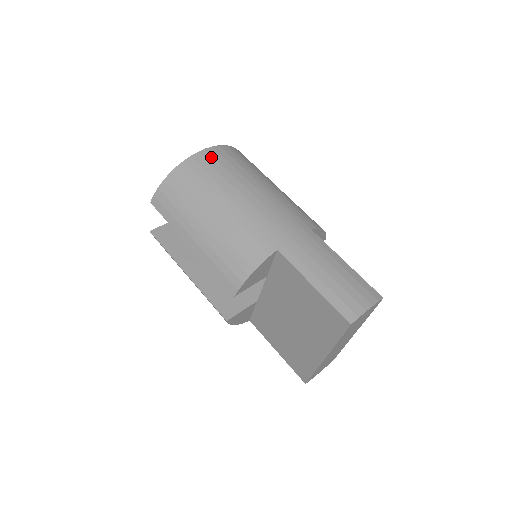
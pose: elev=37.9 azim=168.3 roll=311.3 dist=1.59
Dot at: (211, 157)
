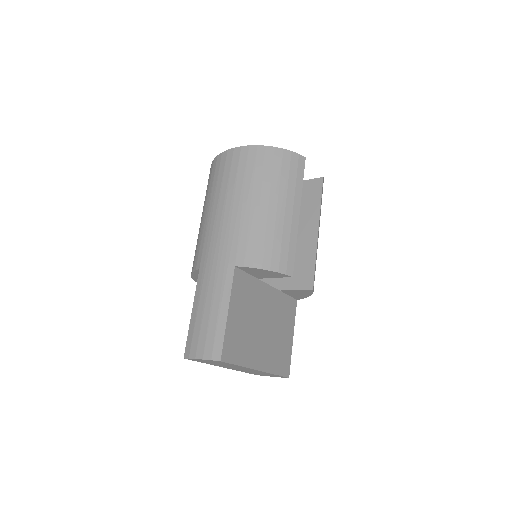
Dot at: (230, 159)
